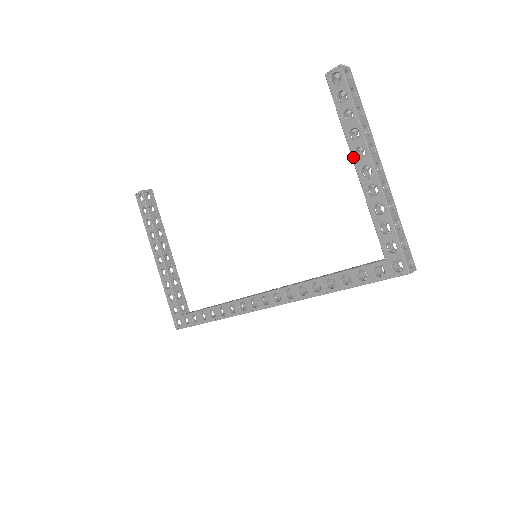
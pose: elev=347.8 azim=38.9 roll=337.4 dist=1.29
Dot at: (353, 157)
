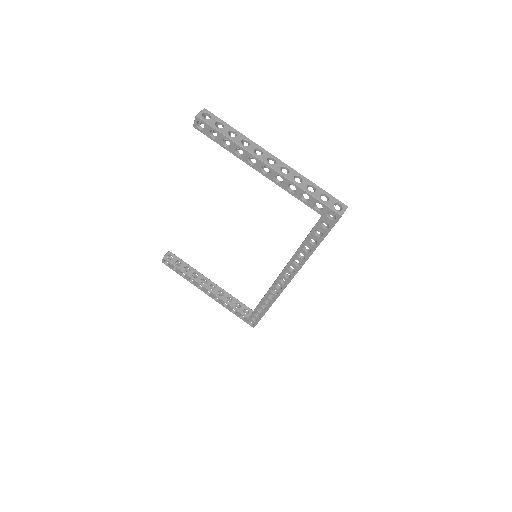
Dot at: (251, 166)
